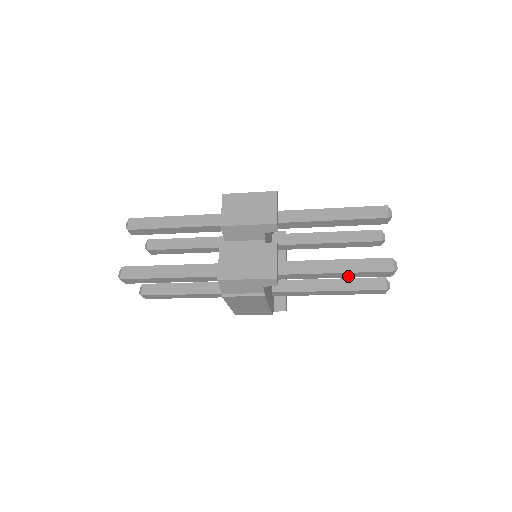
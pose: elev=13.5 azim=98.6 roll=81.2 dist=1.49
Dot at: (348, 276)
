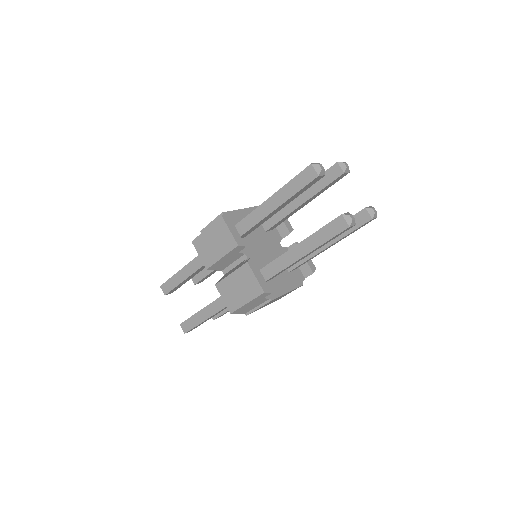
Dot at: (321, 246)
